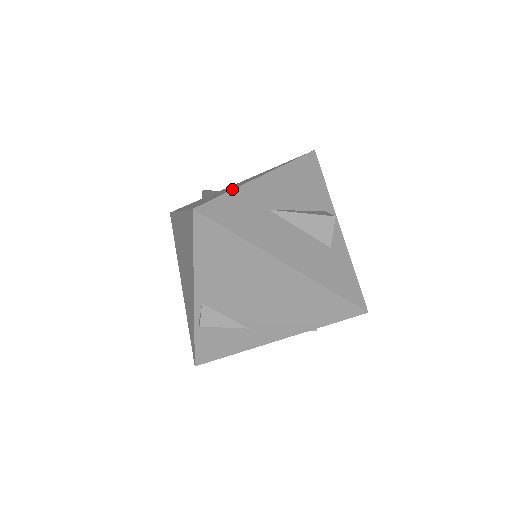
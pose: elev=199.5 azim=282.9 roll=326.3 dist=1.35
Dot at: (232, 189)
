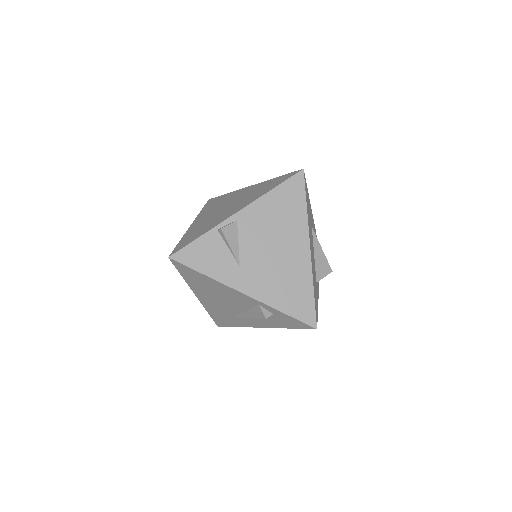
Dot at: occluded
